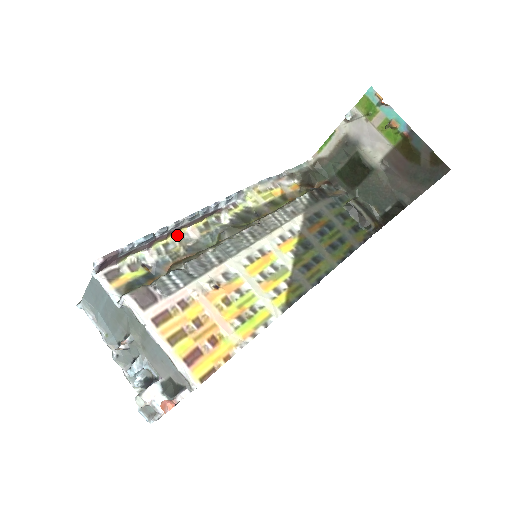
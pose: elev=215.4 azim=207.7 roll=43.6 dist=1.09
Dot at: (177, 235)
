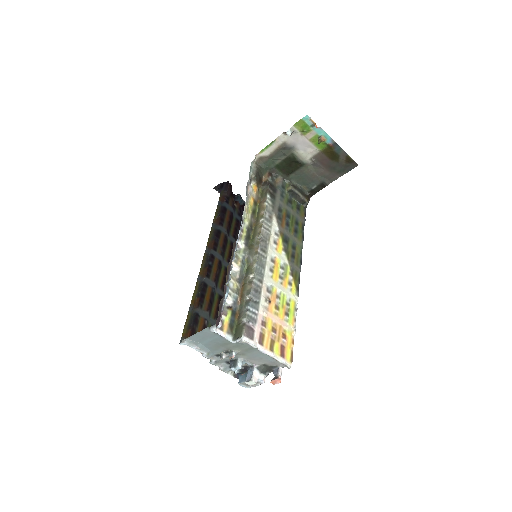
Dot at: (227, 273)
